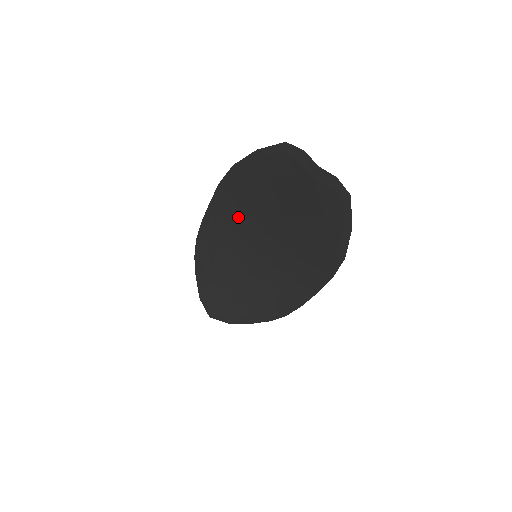
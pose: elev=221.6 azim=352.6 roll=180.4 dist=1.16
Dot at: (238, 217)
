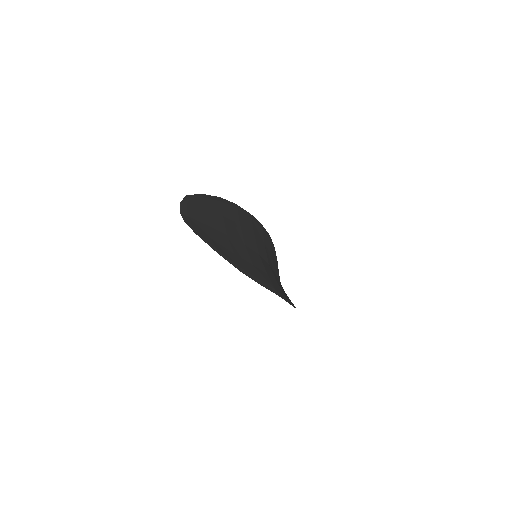
Dot at: occluded
